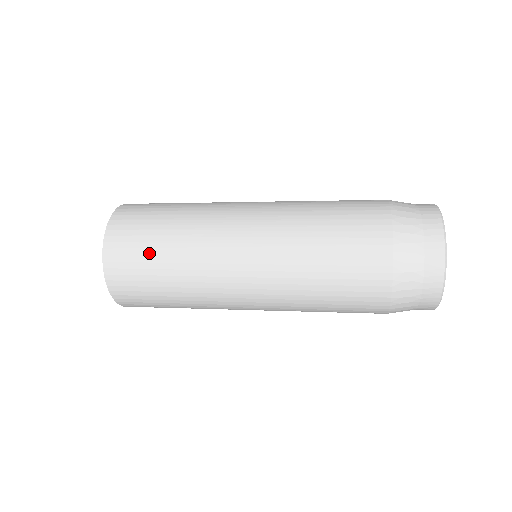
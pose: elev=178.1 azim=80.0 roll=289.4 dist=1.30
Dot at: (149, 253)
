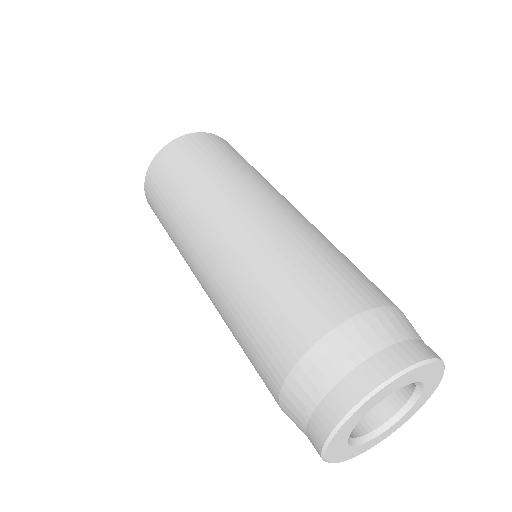
Dot at: (184, 167)
